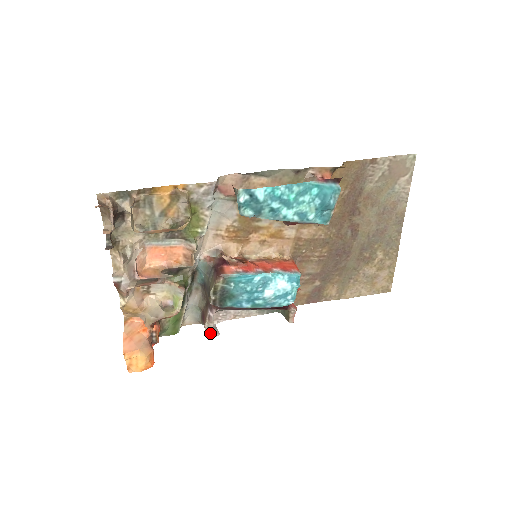
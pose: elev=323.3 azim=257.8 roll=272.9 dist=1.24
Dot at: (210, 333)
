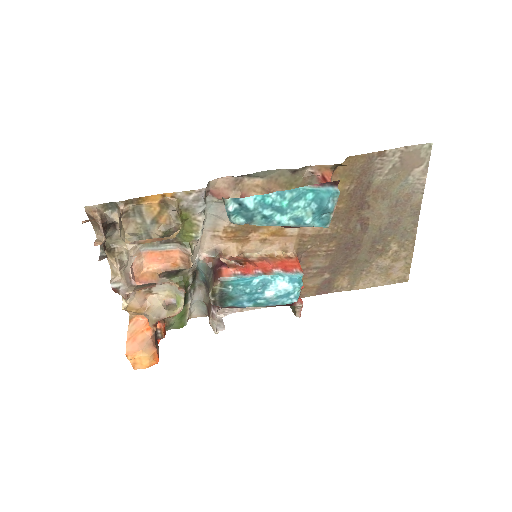
Dot at: (215, 329)
